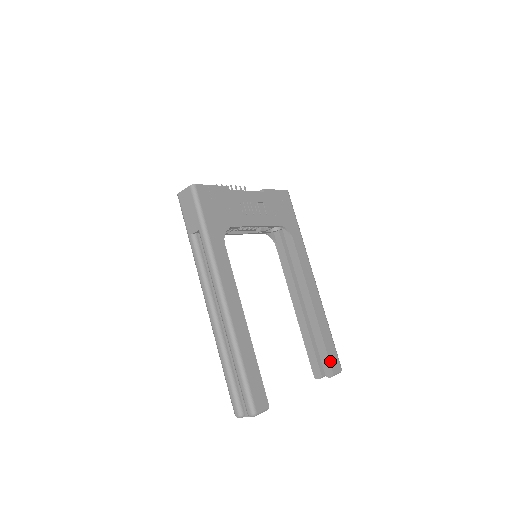
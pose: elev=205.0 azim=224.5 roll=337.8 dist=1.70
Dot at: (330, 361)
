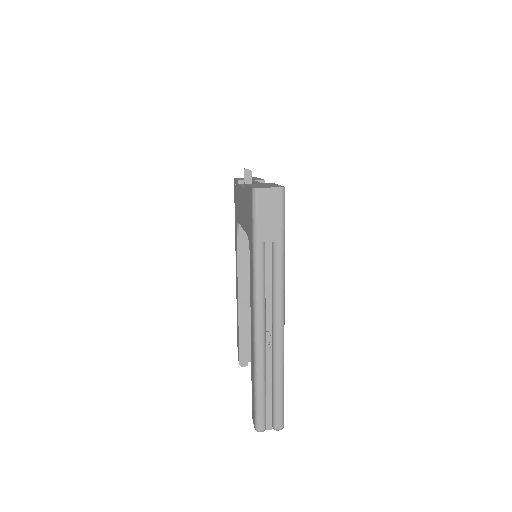
Dot at: occluded
